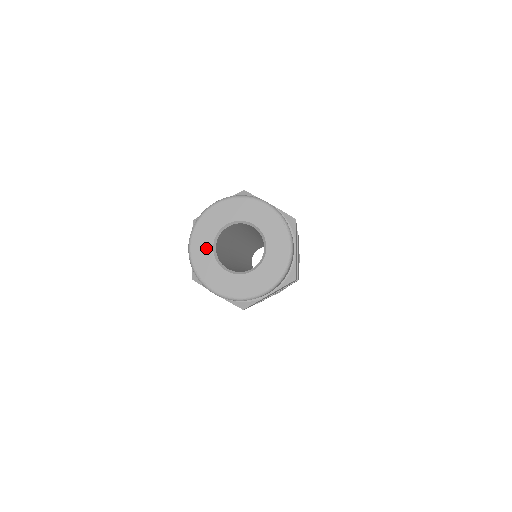
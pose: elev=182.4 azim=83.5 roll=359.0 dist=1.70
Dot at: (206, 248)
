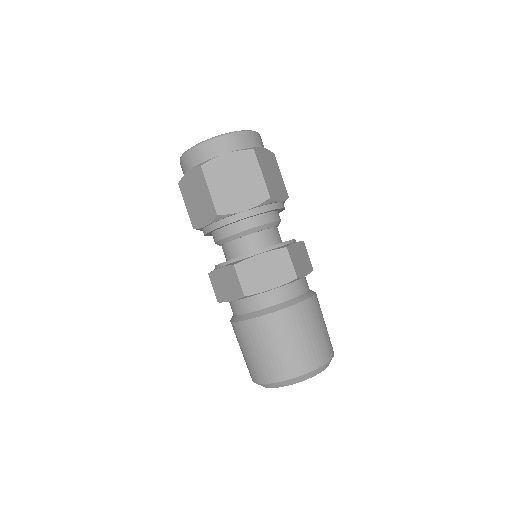
Dot at: occluded
